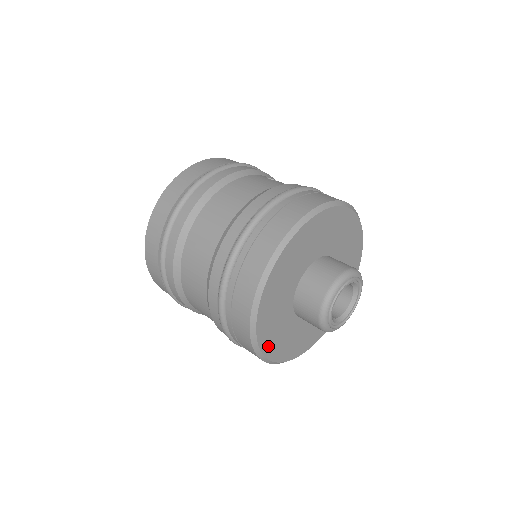
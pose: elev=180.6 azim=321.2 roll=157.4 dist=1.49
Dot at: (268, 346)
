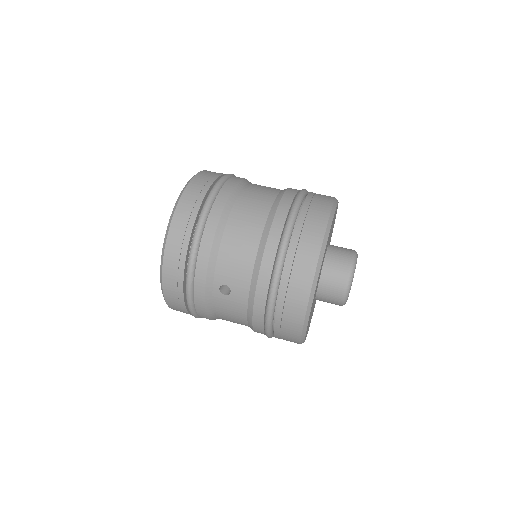
Dot at: (322, 261)
